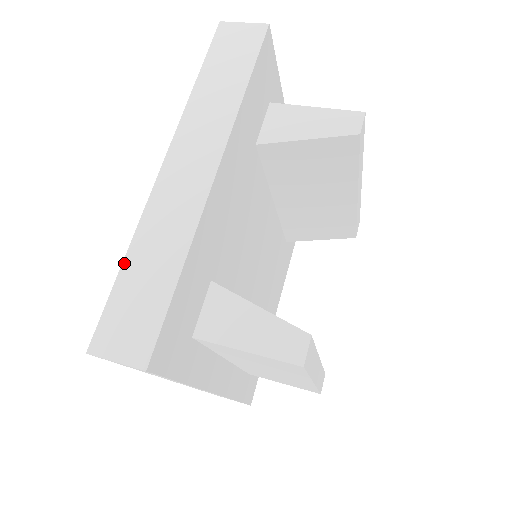
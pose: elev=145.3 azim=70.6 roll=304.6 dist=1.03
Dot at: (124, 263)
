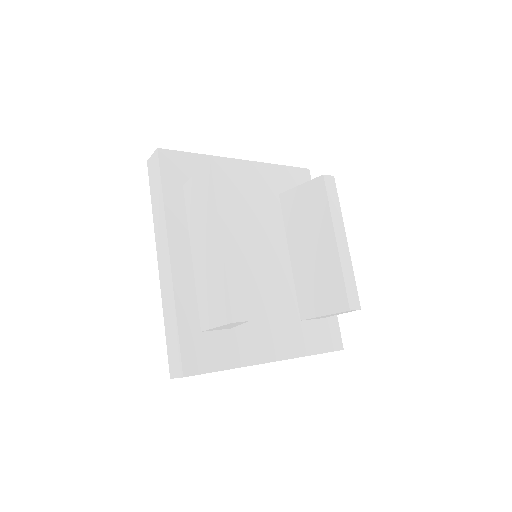
Dot at: occluded
